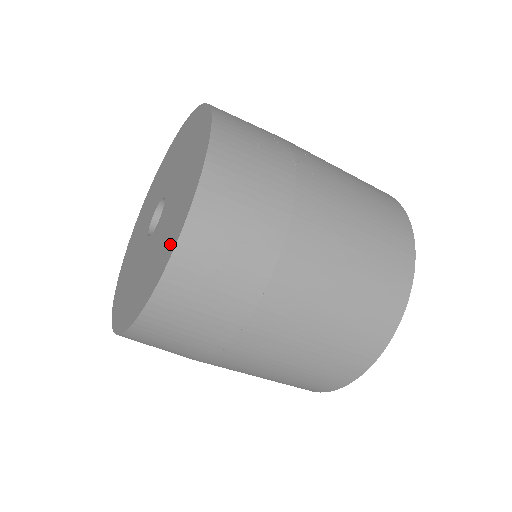
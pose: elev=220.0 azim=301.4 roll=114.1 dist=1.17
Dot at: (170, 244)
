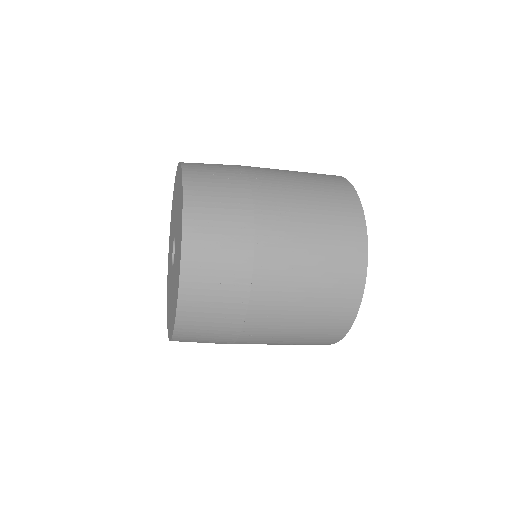
Dot at: (179, 257)
